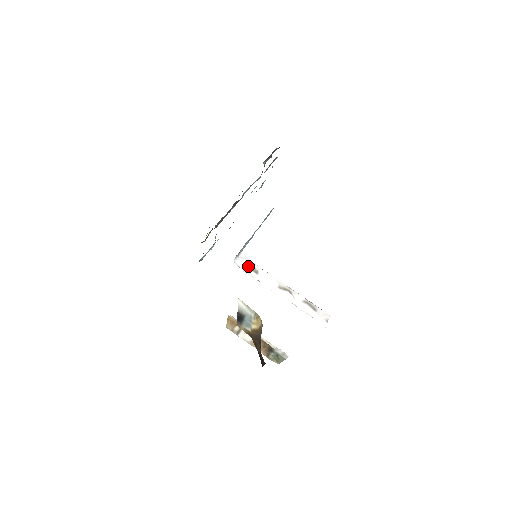
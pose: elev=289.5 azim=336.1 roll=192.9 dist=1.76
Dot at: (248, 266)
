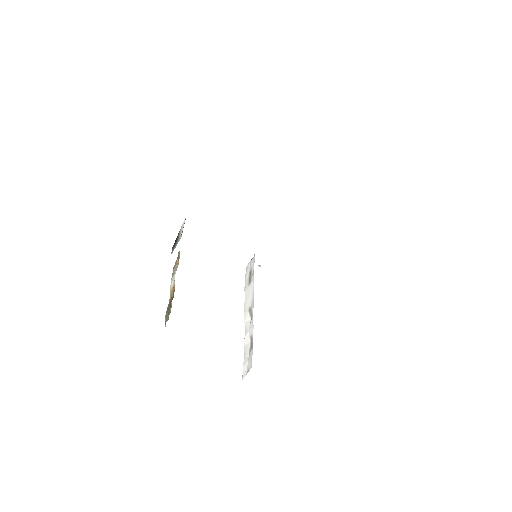
Dot at: (250, 273)
